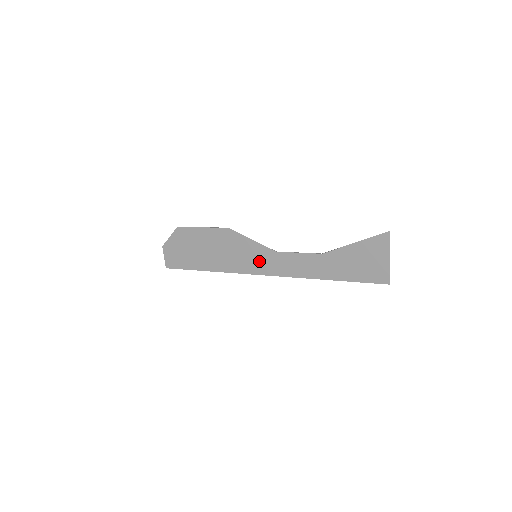
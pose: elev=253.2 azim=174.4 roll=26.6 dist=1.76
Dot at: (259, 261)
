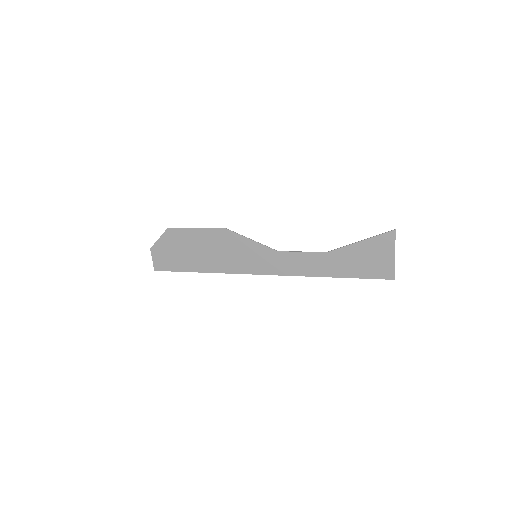
Dot at: (259, 261)
